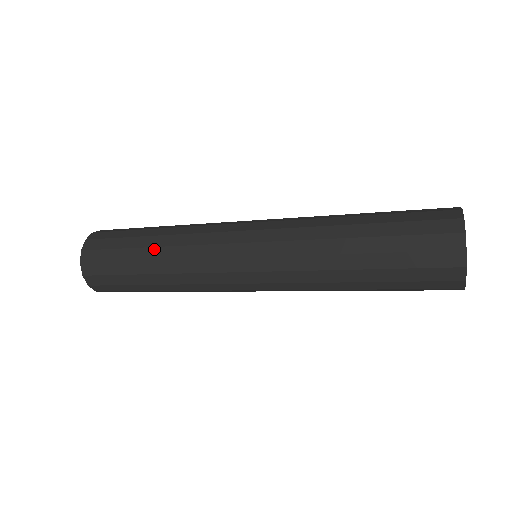
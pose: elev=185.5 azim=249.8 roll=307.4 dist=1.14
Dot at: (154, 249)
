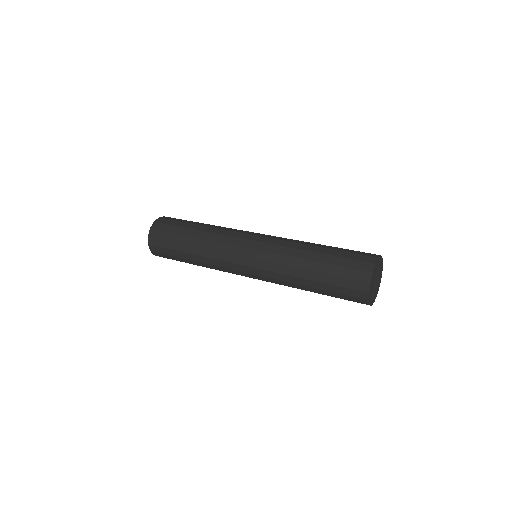
Dot at: (194, 238)
